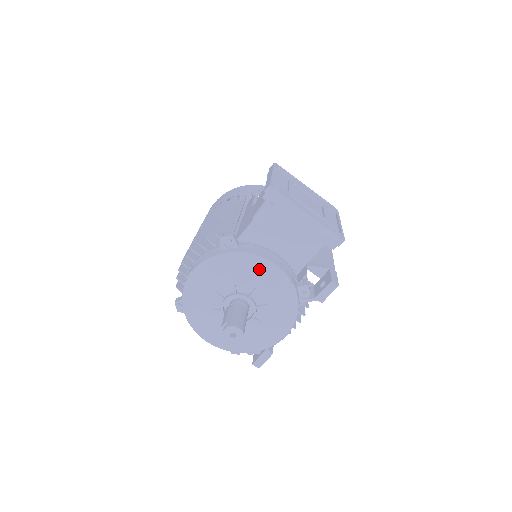
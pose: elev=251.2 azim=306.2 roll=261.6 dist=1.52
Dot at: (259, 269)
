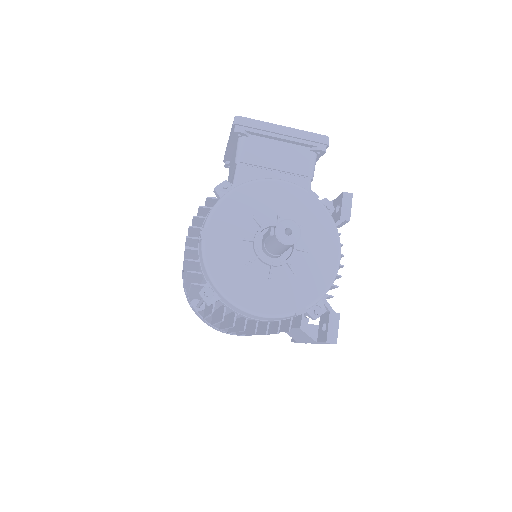
Dot at: (270, 190)
